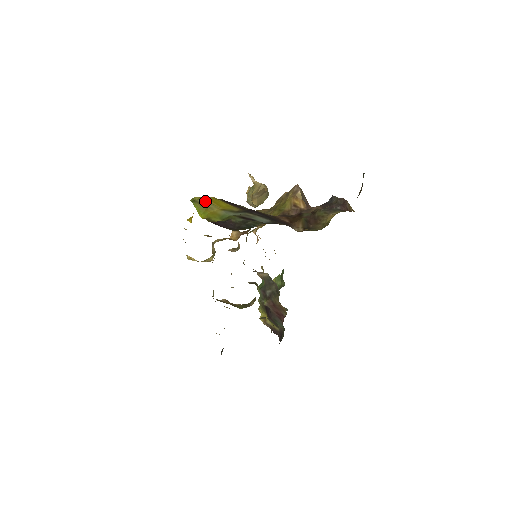
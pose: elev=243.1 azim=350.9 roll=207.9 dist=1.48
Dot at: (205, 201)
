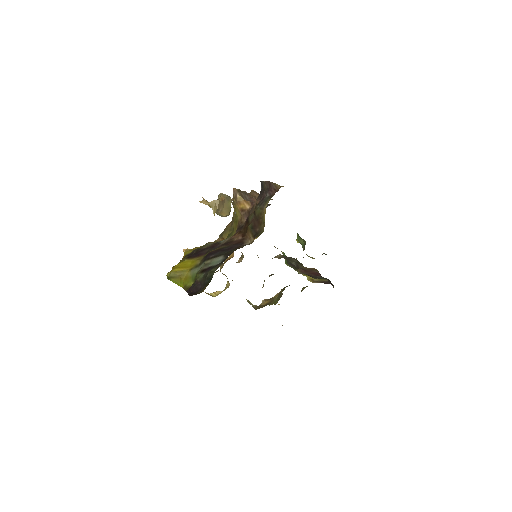
Dot at: (175, 273)
